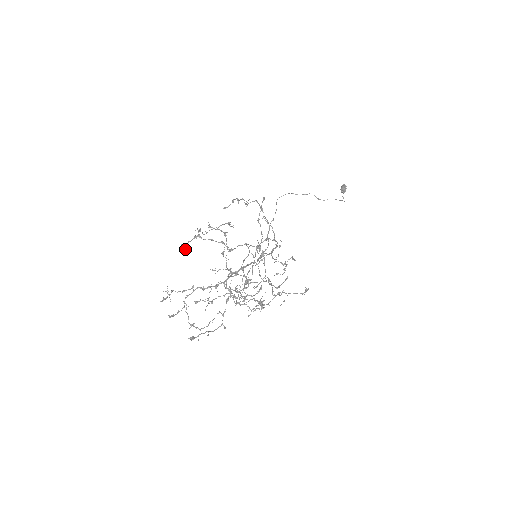
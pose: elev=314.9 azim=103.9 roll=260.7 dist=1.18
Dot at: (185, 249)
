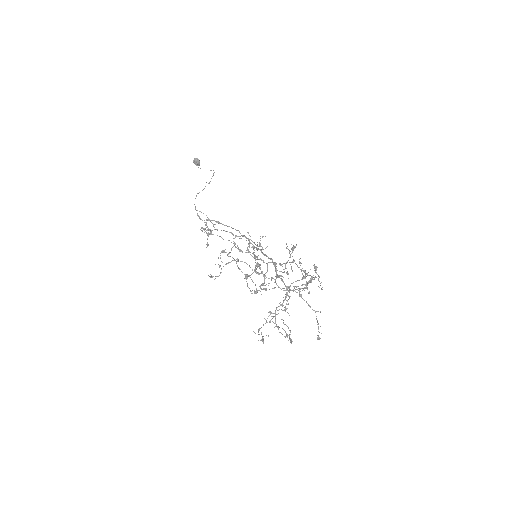
Dot at: (257, 292)
